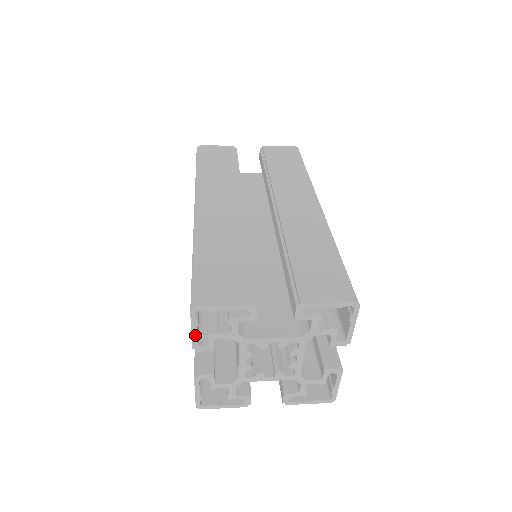
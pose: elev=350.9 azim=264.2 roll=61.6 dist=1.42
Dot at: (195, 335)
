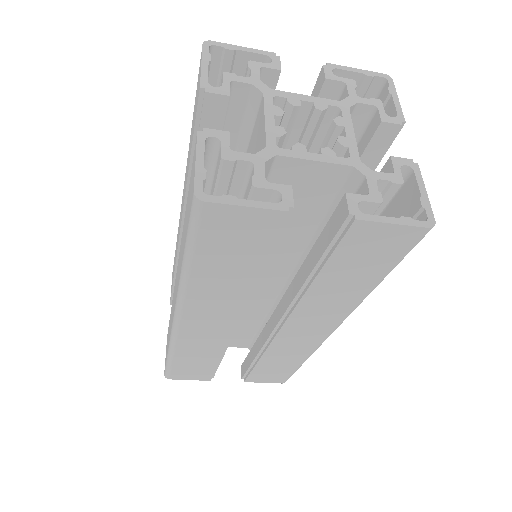
Dot at: (205, 71)
